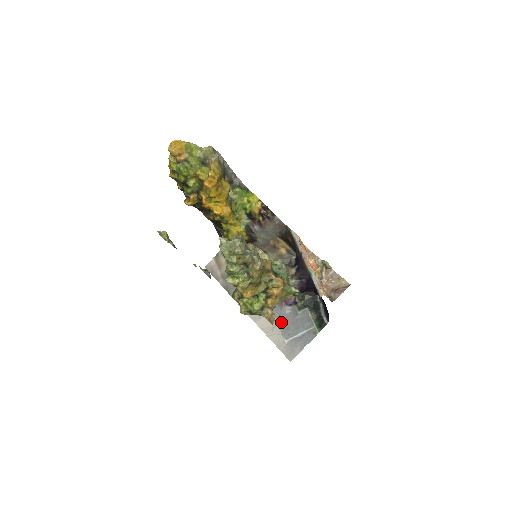
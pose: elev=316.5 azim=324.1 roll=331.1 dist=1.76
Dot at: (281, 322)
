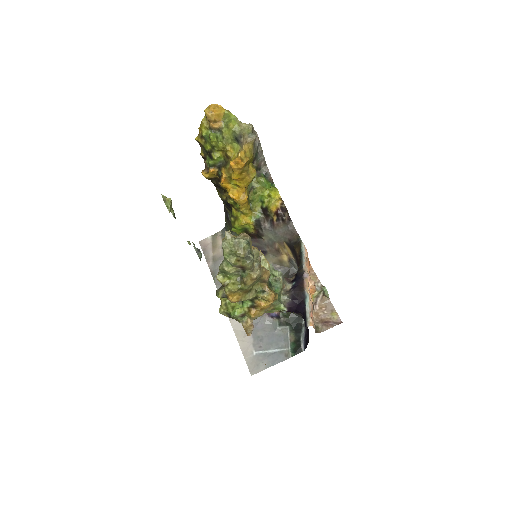
Dot at: (256, 331)
